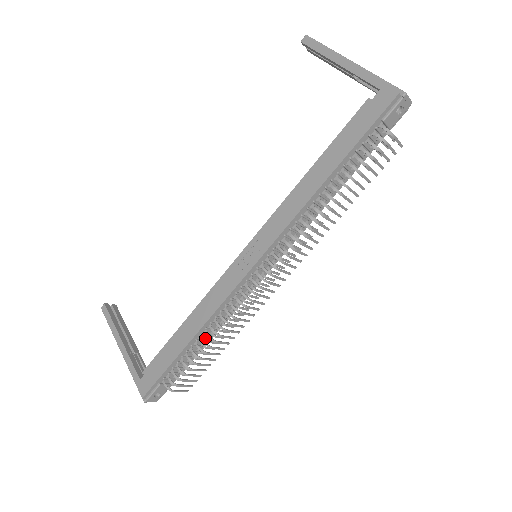
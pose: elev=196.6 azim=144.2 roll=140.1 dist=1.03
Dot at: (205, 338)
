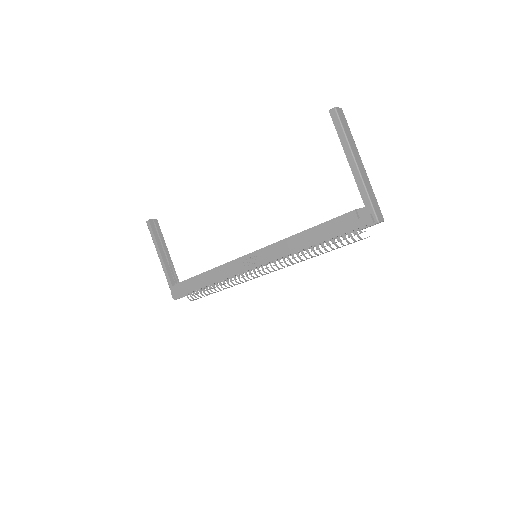
Dot at: occluded
